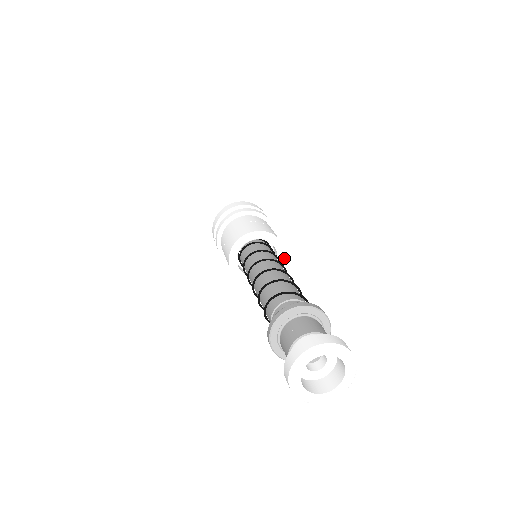
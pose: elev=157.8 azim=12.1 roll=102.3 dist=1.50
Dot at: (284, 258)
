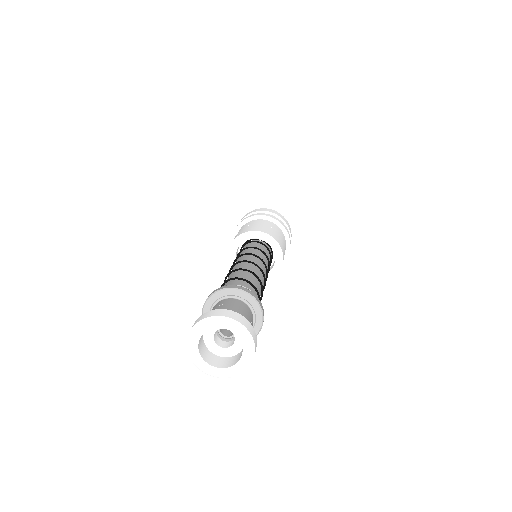
Dot at: (276, 273)
